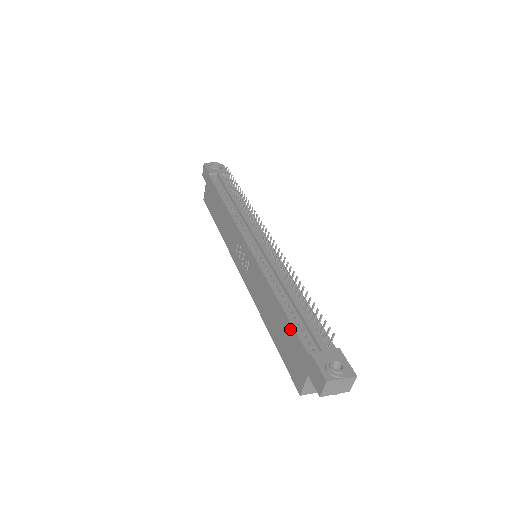
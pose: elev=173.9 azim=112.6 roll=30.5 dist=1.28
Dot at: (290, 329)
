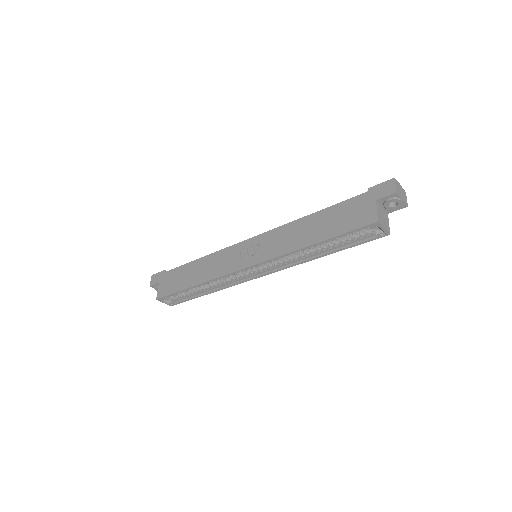
Dot at: (338, 207)
